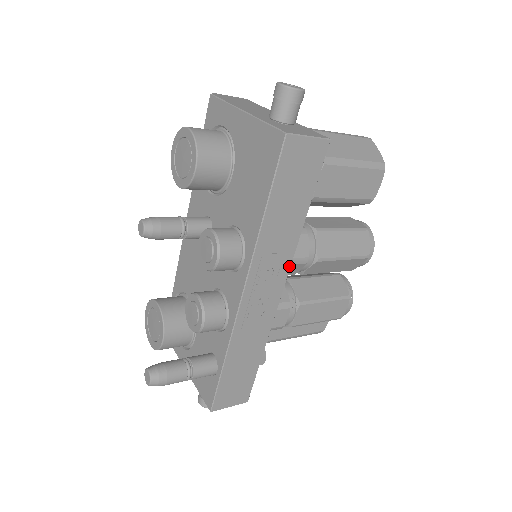
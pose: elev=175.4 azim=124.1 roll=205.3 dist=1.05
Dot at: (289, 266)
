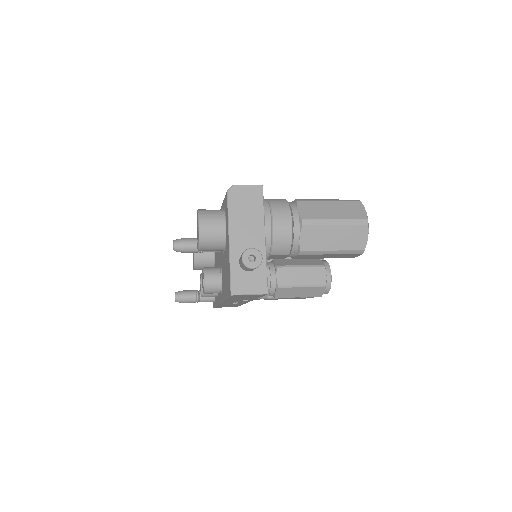
Dot at: occluded
